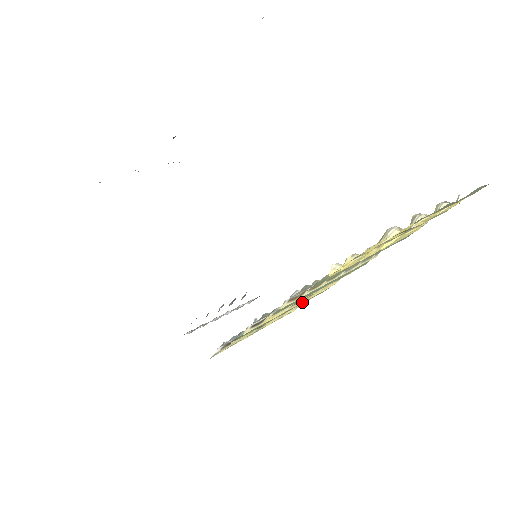
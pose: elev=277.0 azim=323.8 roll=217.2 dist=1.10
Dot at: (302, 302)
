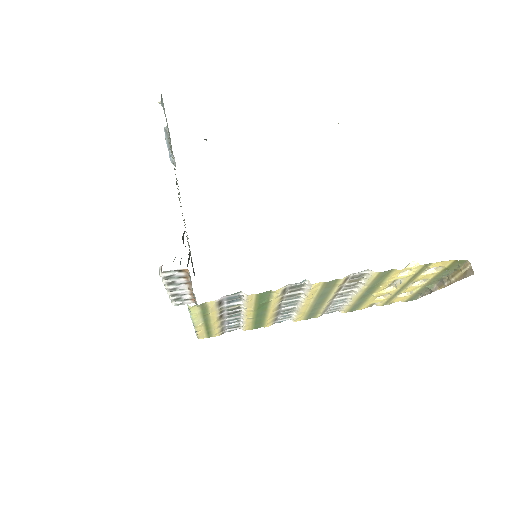
Dot at: (270, 314)
